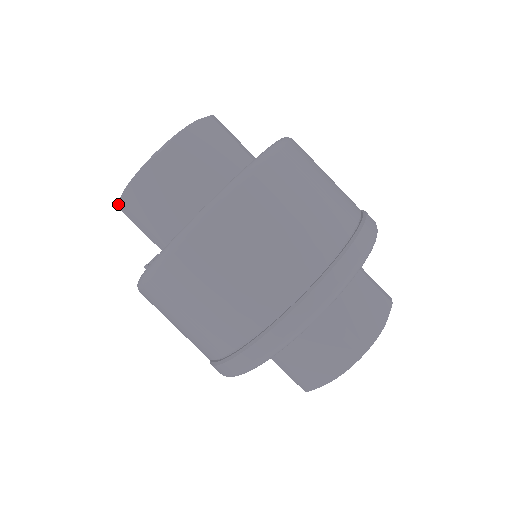
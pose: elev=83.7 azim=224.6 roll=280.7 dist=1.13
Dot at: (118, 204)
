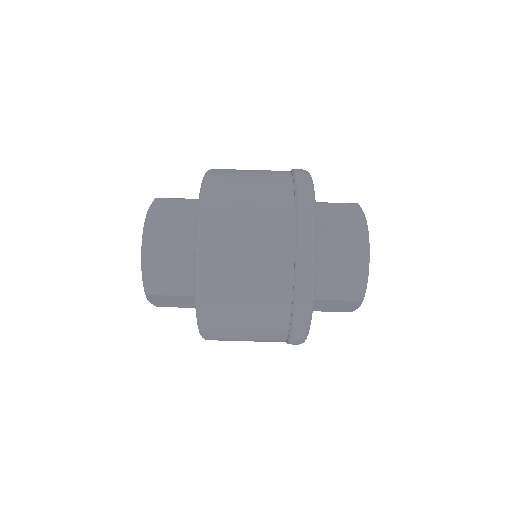
Dot at: (158, 306)
